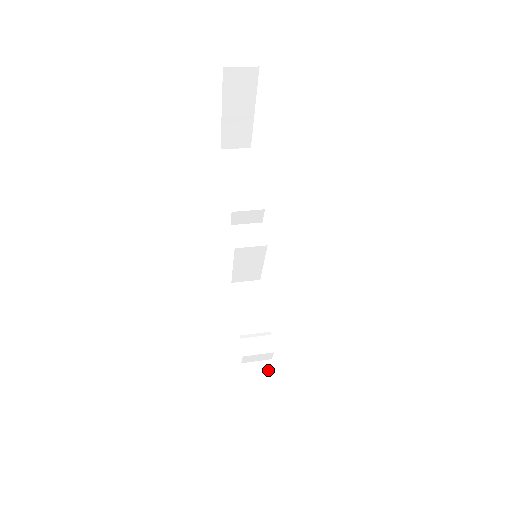
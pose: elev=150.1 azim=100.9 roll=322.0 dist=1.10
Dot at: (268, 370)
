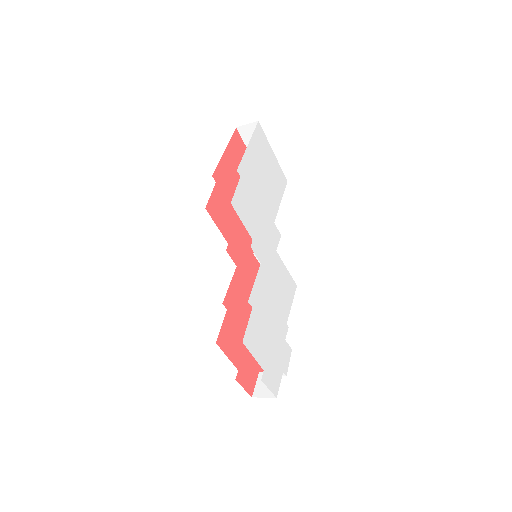
Dot at: occluded
